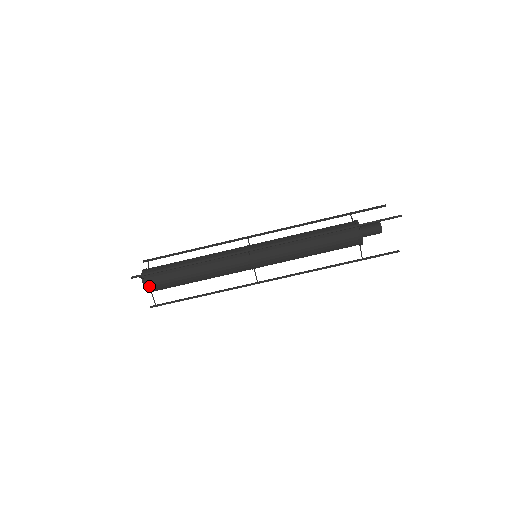
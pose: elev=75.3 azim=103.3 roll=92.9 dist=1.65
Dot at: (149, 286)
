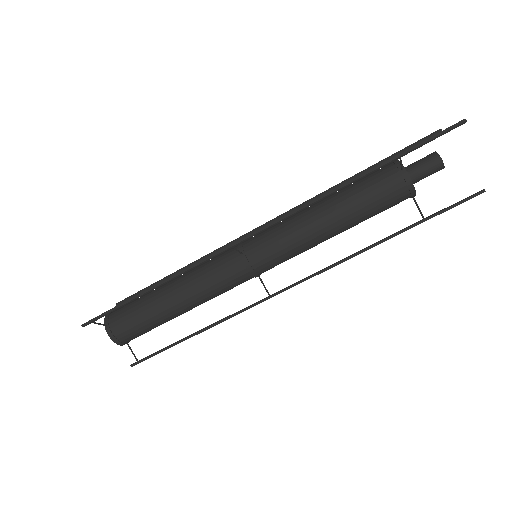
Dot at: (116, 334)
